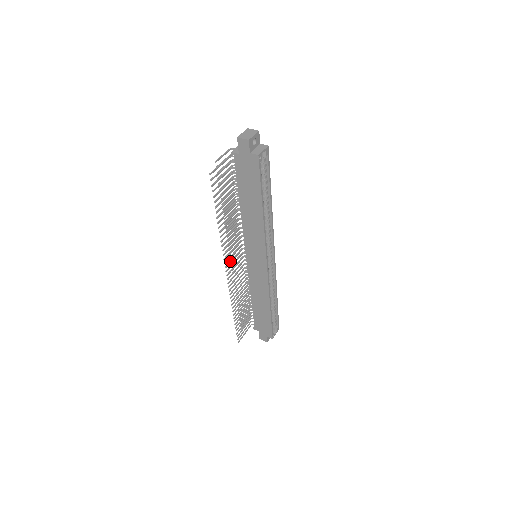
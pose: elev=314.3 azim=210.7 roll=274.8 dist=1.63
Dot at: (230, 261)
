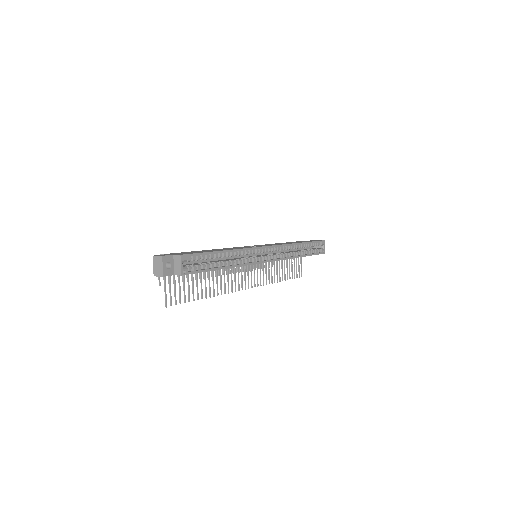
Dot at: (241, 281)
